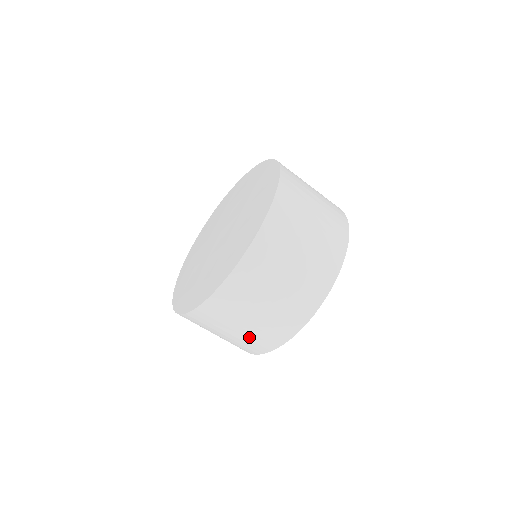
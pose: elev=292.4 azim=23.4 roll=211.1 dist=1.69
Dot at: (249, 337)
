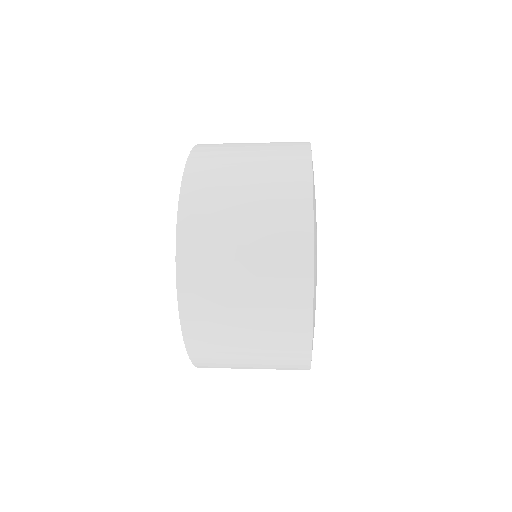
Dot at: (268, 225)
